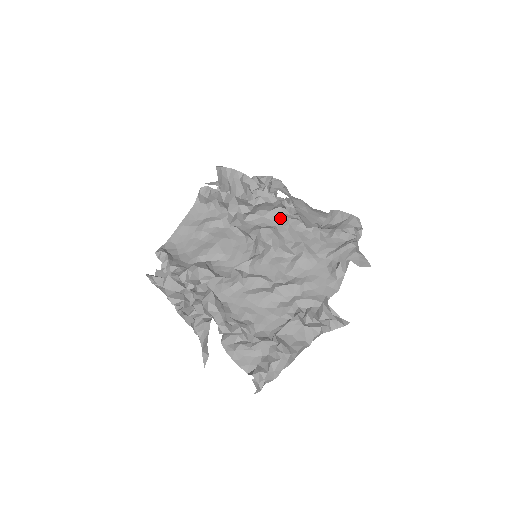
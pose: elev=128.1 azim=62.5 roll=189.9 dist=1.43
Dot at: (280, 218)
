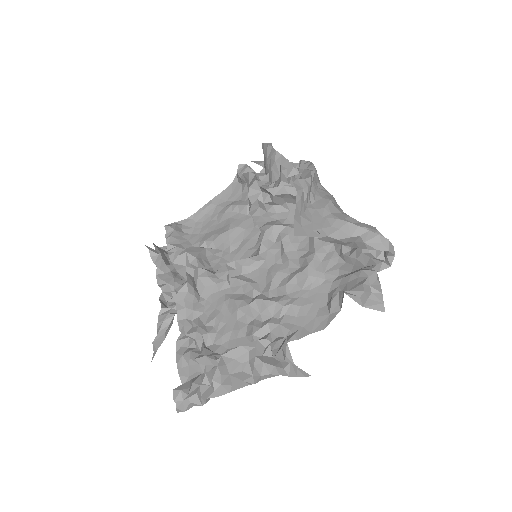
Dot at: occluded
